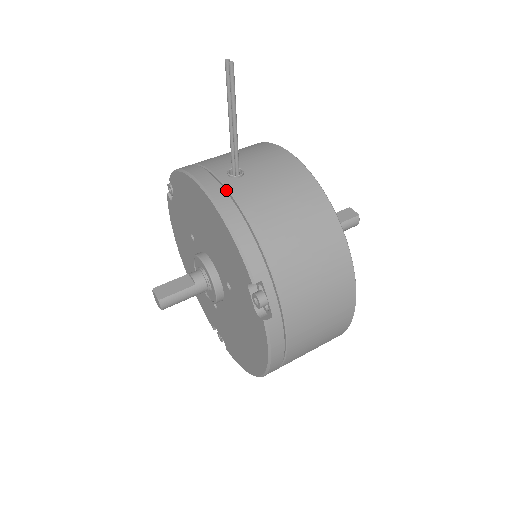
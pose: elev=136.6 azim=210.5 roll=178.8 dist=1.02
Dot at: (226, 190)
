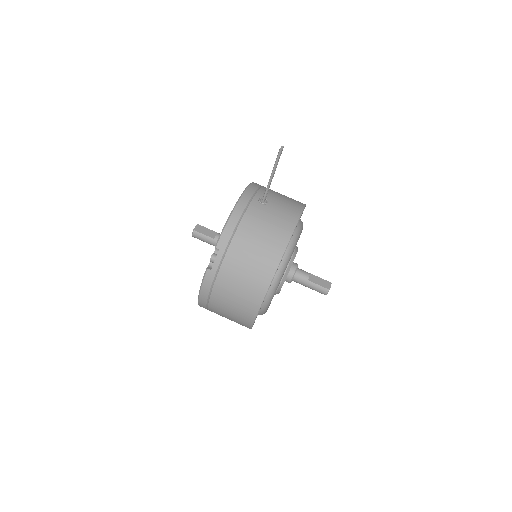
Dot at: (249, 203)
